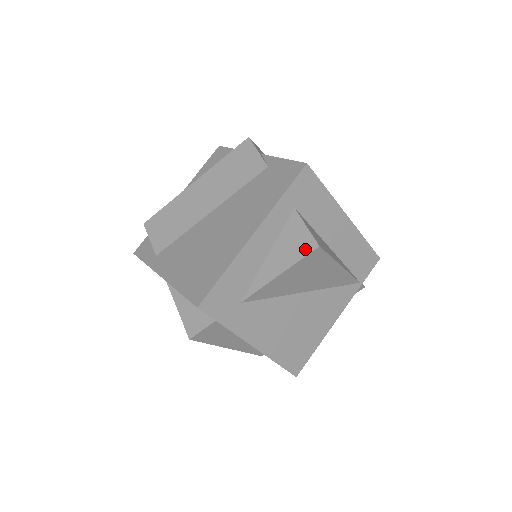
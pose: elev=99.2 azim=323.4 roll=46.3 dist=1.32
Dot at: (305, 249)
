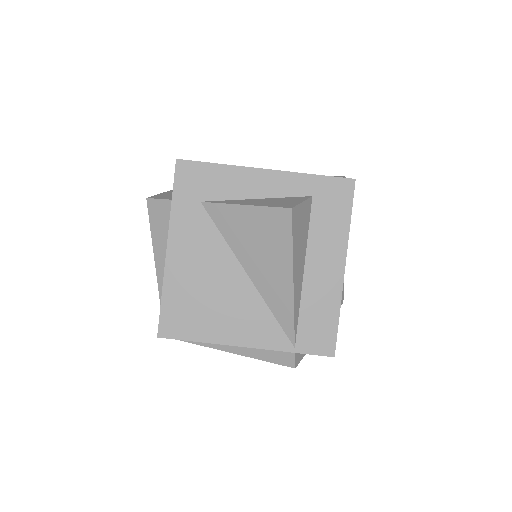
Dot at: (281, 205)
